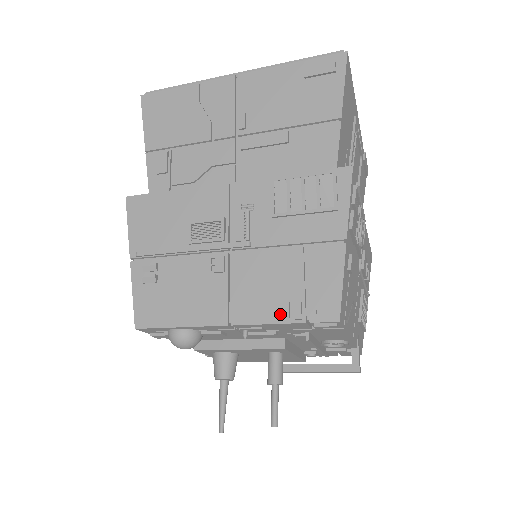
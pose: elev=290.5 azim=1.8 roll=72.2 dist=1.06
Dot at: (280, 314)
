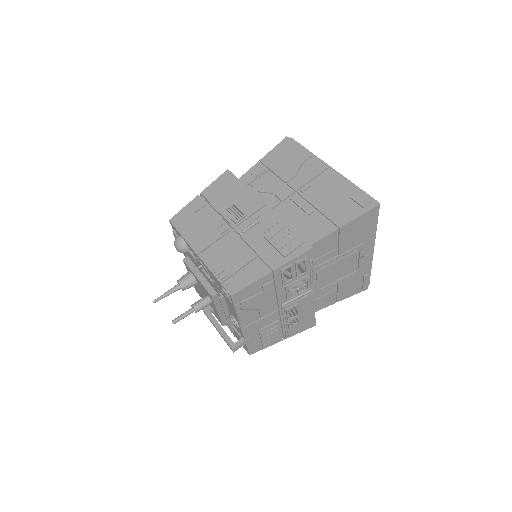
Dot at: (217, 270)
